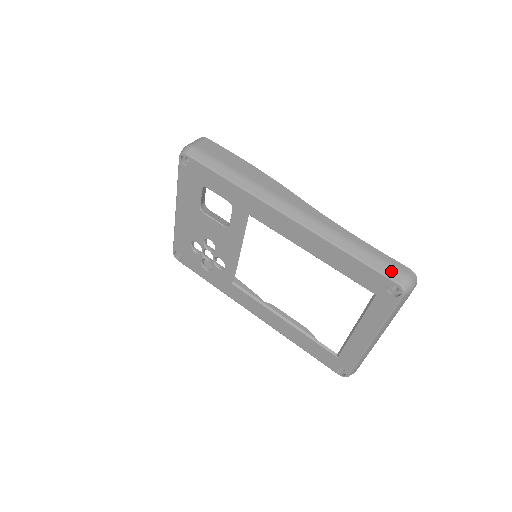
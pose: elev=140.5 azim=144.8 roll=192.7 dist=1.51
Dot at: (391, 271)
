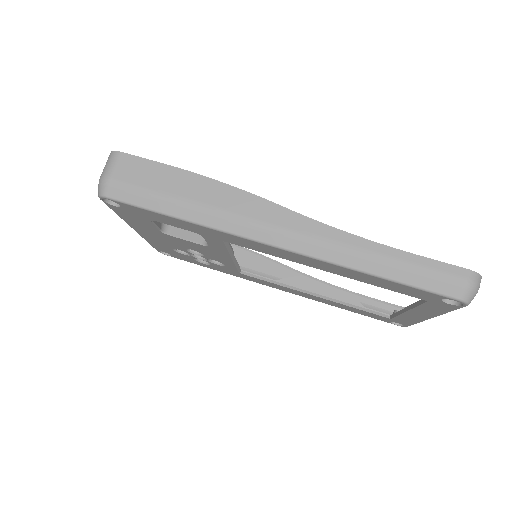
Dot at: (444, 285)
